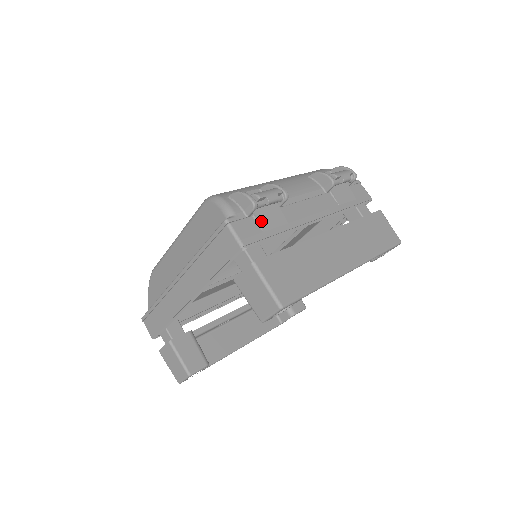
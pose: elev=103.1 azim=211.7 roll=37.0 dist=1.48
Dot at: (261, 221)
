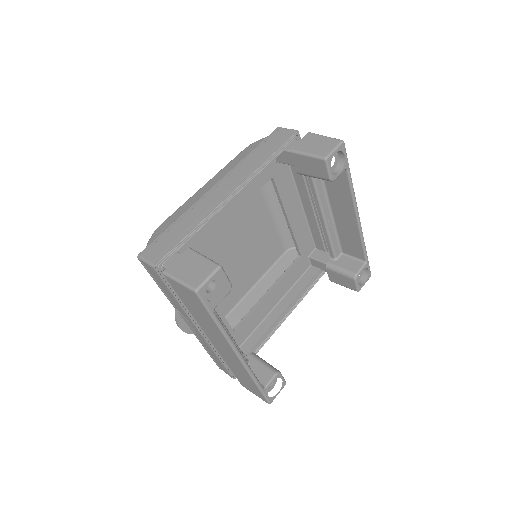
Dot at: occluded
